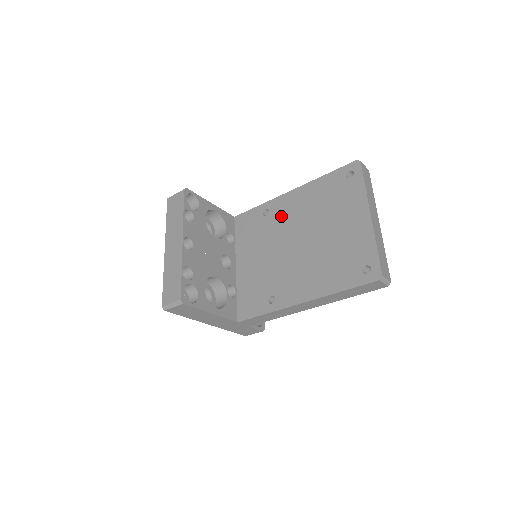
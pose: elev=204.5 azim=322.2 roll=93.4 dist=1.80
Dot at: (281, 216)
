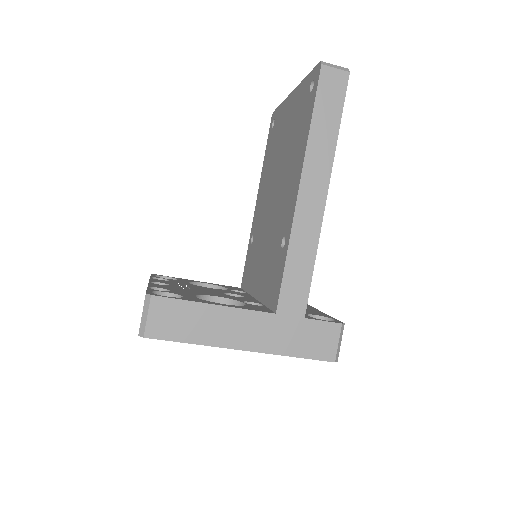
Dot at: (259, 217)
